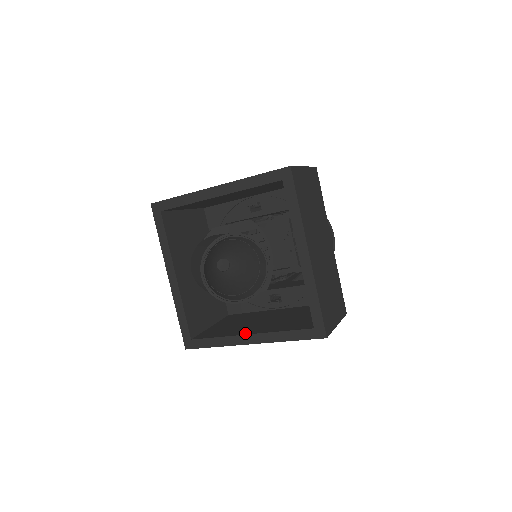
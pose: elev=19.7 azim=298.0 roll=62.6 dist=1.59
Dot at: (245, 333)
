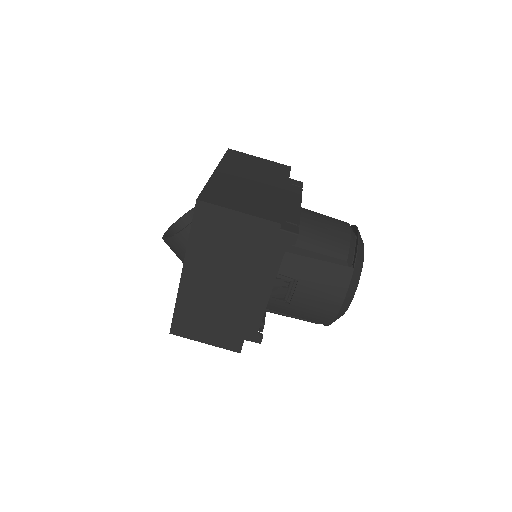
Dot at: occluded
